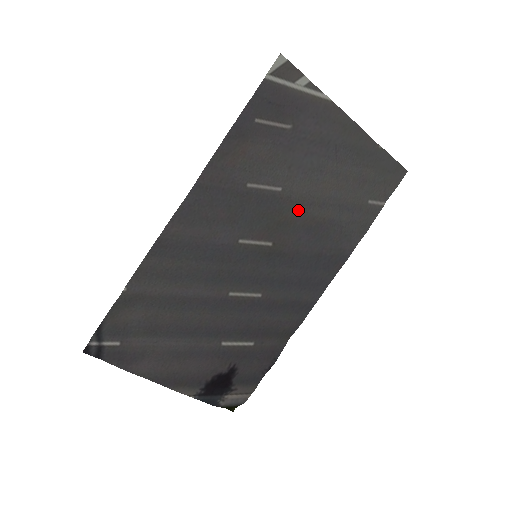
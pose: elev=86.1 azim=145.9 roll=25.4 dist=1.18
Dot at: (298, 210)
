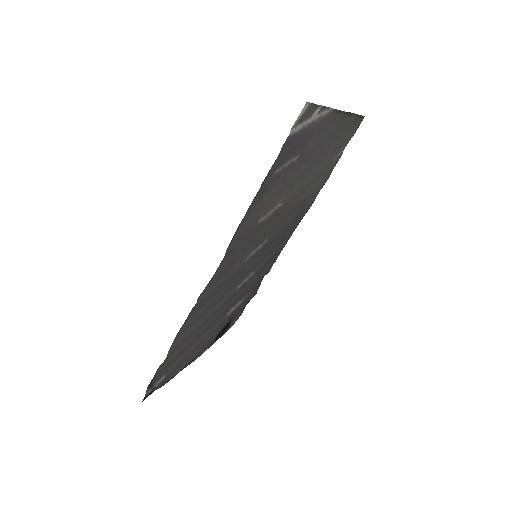
Dot at: (290, 207)
